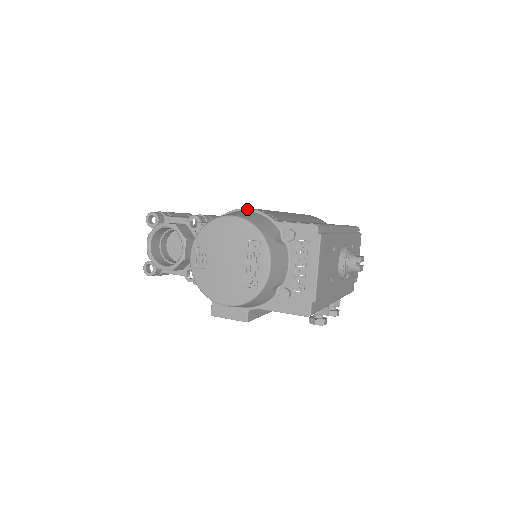
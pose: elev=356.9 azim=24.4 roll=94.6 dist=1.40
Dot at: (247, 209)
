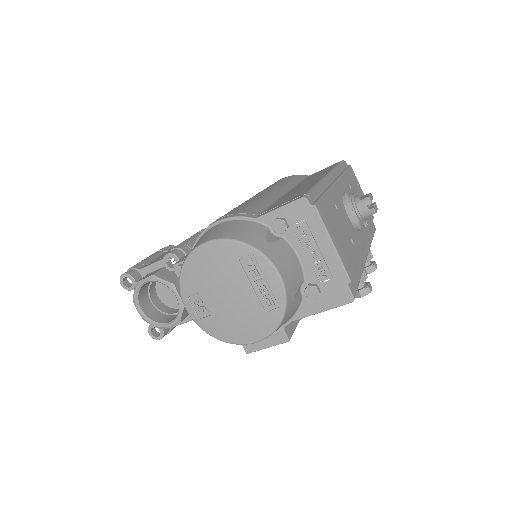
Dot at: (217, 222)
